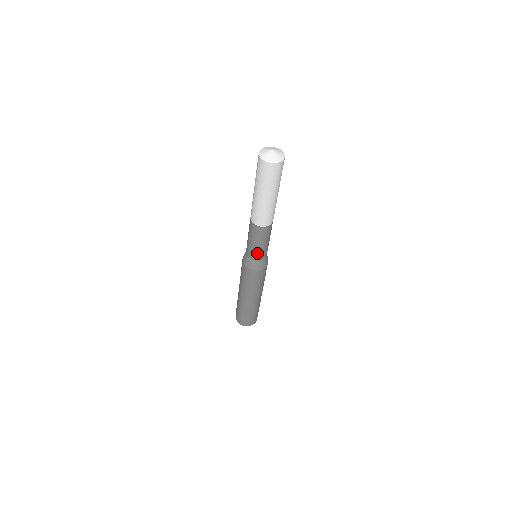
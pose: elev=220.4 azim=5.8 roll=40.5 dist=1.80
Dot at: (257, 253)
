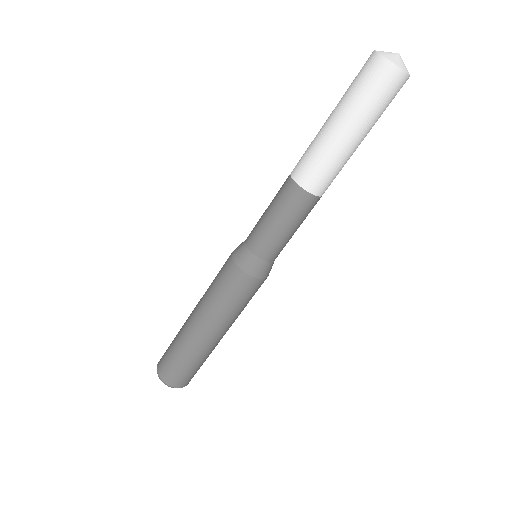
Dot at: (260, 236)
